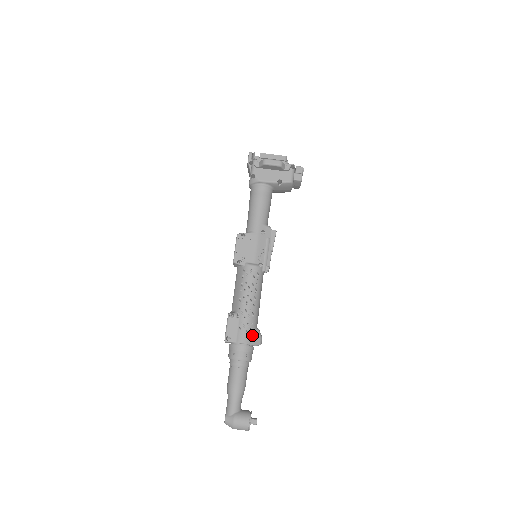
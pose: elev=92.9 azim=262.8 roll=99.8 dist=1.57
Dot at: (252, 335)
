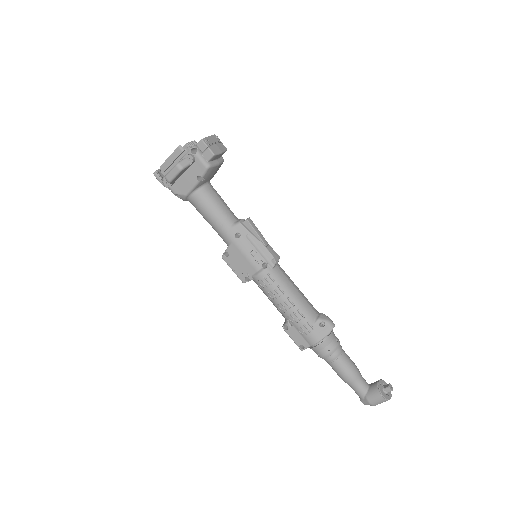
Dot at: (317, 330)
